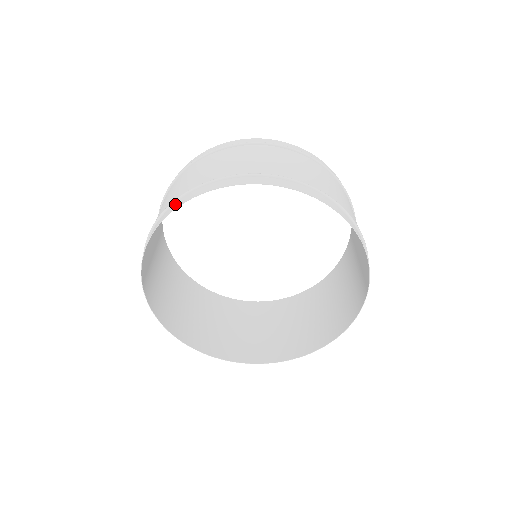
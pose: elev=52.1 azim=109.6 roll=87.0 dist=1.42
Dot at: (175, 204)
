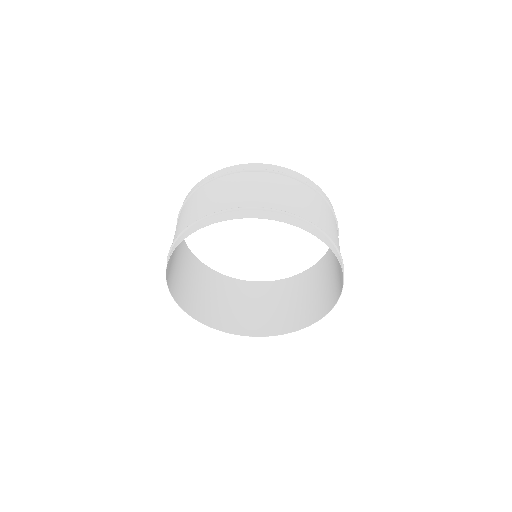
Dot at: (223, 215)
